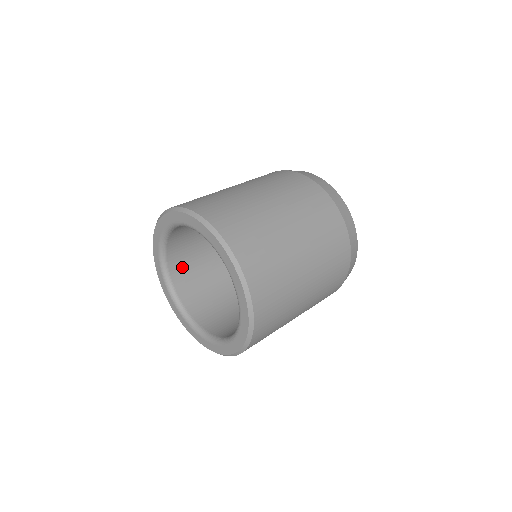
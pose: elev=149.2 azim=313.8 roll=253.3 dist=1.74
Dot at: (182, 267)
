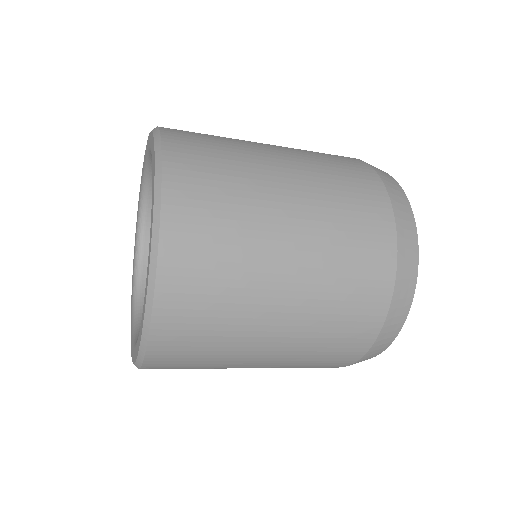
Dot at: occluded
